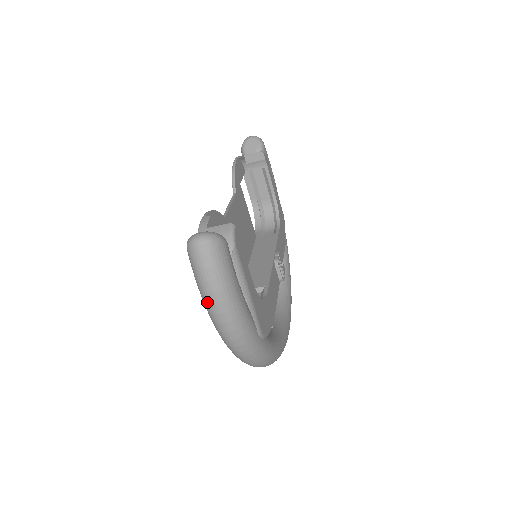
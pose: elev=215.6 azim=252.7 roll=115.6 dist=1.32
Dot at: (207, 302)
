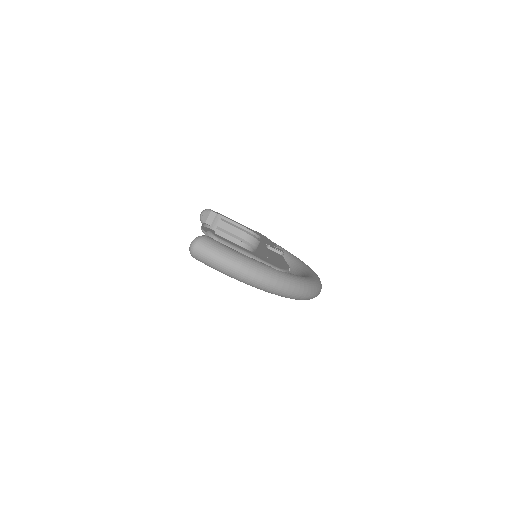
Dot at: (227, 271)
